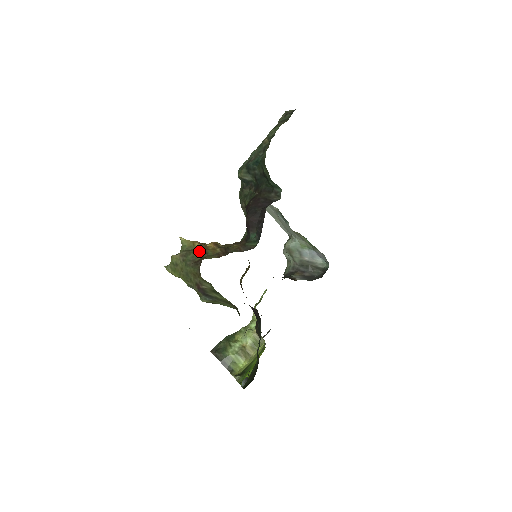
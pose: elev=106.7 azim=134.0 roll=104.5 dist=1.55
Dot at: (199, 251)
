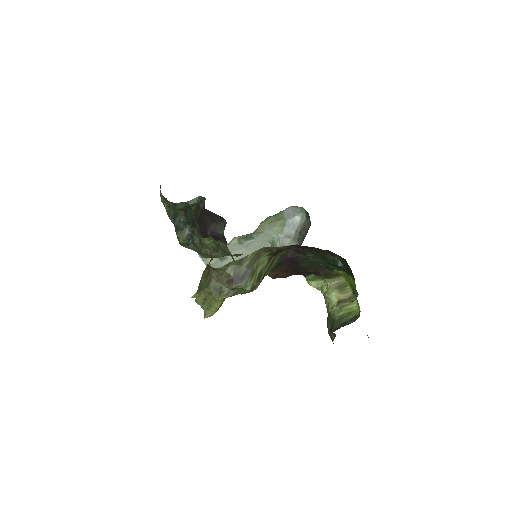
Dot at: (203, 271)
